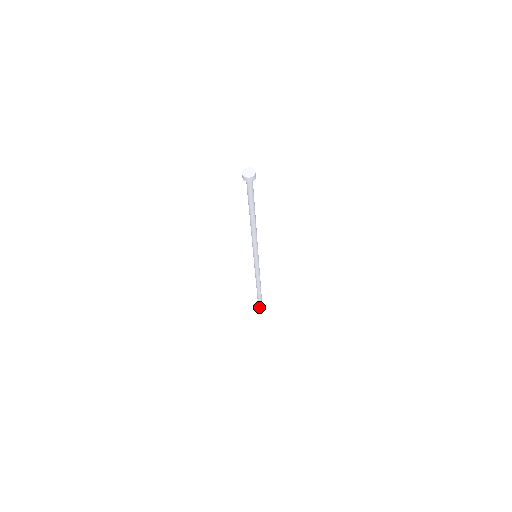
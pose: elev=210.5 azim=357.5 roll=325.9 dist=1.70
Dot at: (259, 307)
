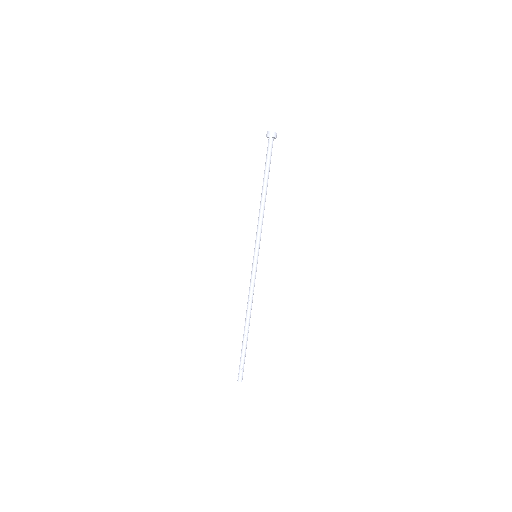
Dot at: (239, 368)
